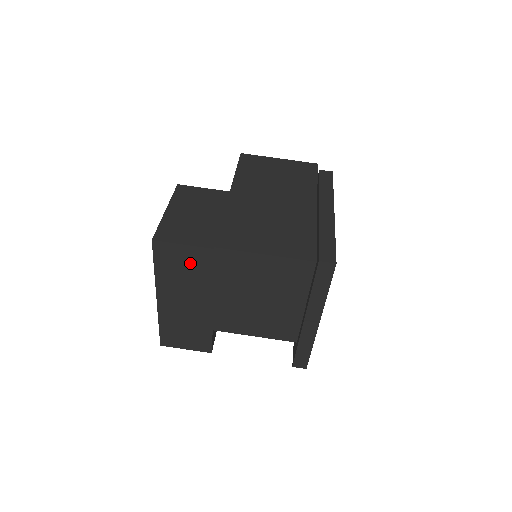
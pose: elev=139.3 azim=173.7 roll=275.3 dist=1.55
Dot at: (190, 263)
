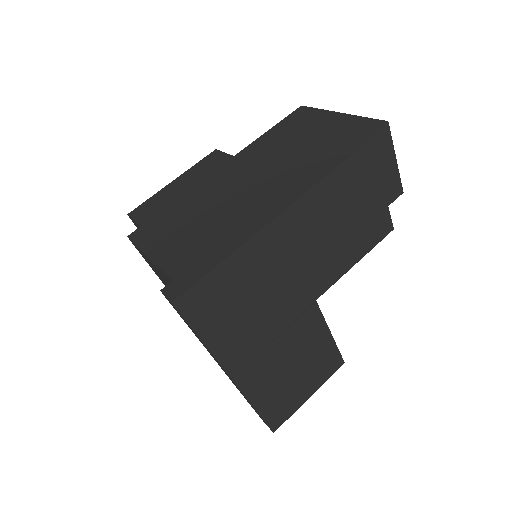
Dot at: occluded
